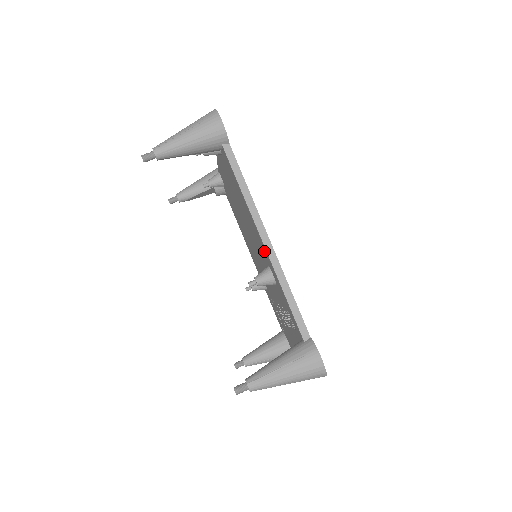
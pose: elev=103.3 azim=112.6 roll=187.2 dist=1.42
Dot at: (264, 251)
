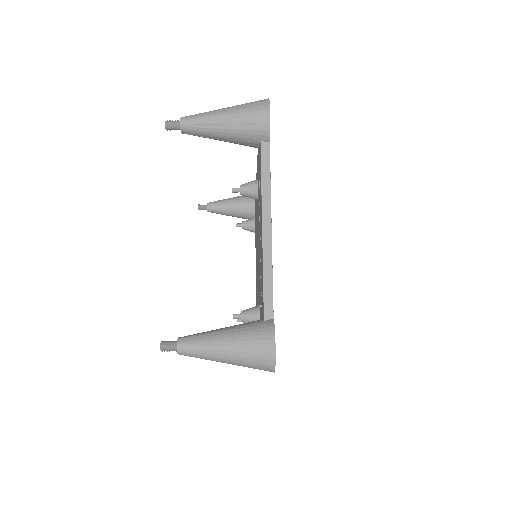
Dot at: occluded
